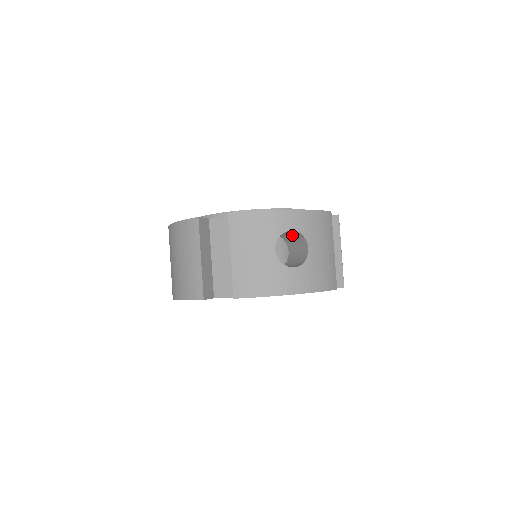
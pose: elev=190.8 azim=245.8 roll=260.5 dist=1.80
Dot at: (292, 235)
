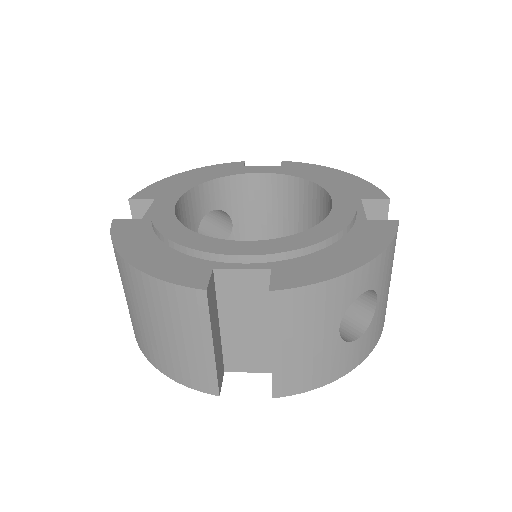
Dot at: occluded
